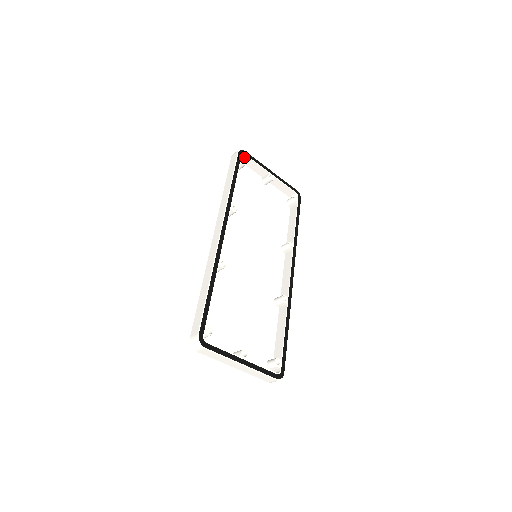
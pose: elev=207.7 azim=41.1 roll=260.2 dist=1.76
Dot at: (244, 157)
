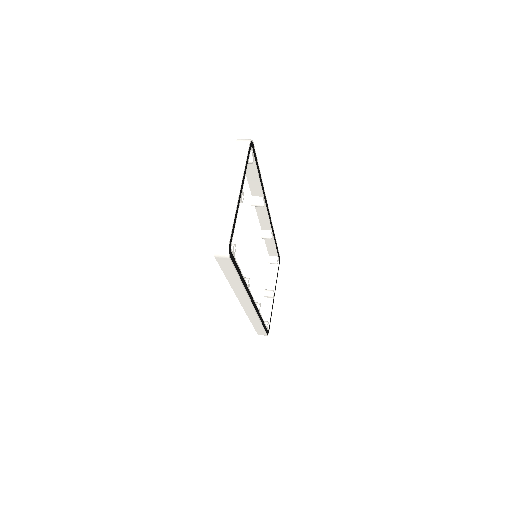
Dot at: occluded
